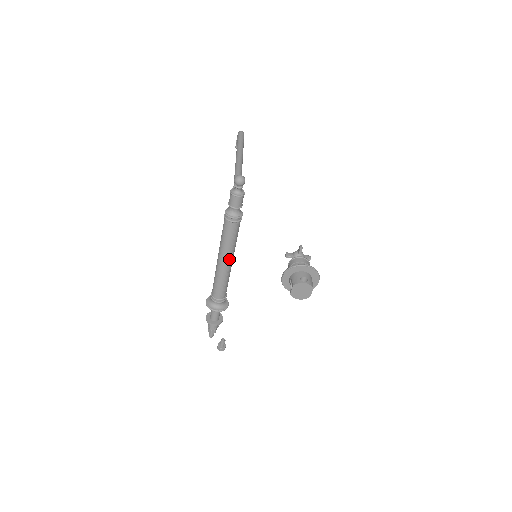
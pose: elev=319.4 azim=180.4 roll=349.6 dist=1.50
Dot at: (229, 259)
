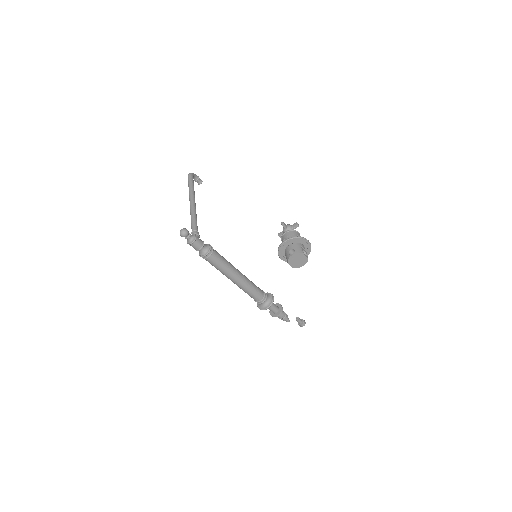
Dot at: (235, 276)
